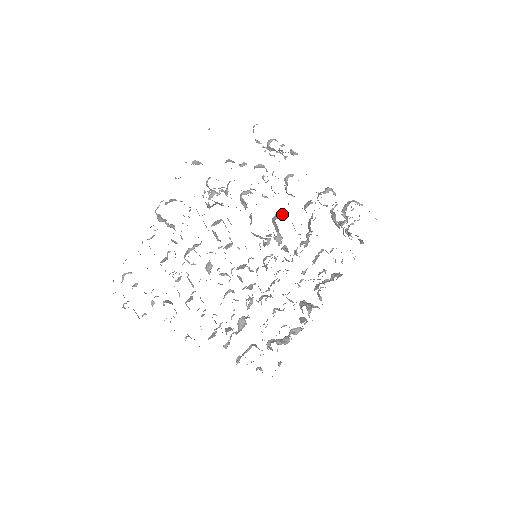
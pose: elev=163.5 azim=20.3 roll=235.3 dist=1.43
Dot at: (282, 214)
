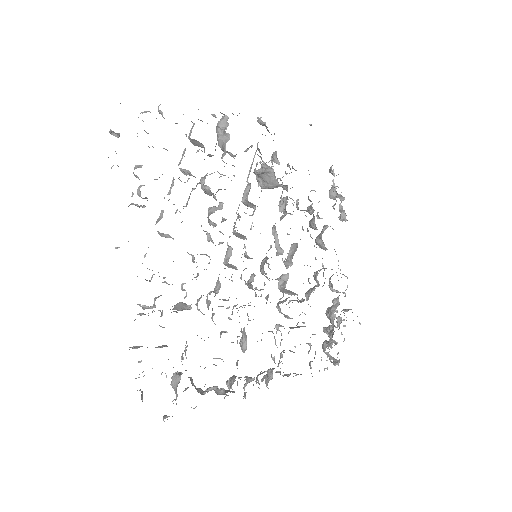
Dot at: occluded
